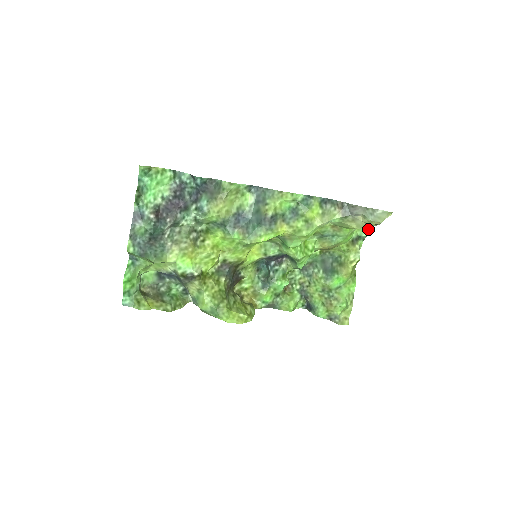
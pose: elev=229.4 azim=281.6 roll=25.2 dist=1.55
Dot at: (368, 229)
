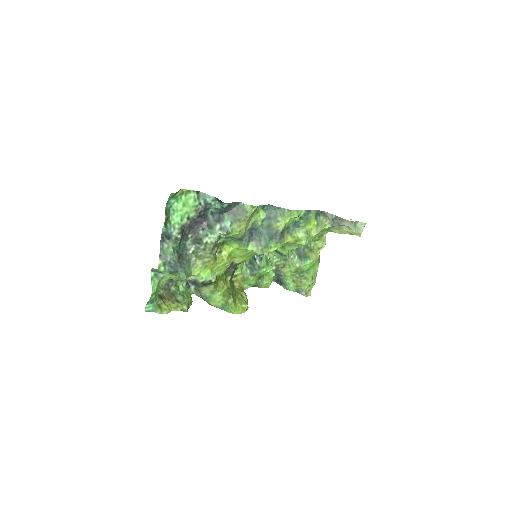
Dot at: occluded
